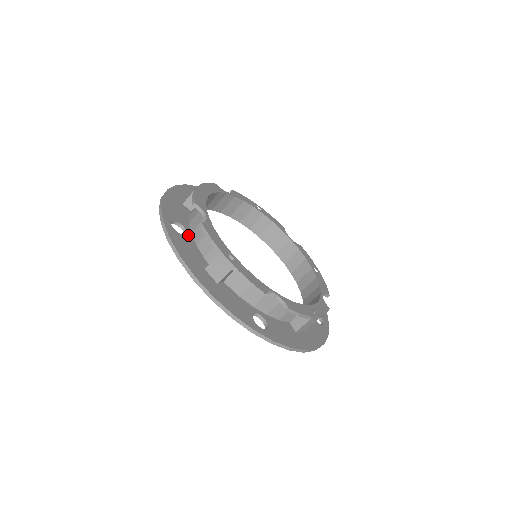
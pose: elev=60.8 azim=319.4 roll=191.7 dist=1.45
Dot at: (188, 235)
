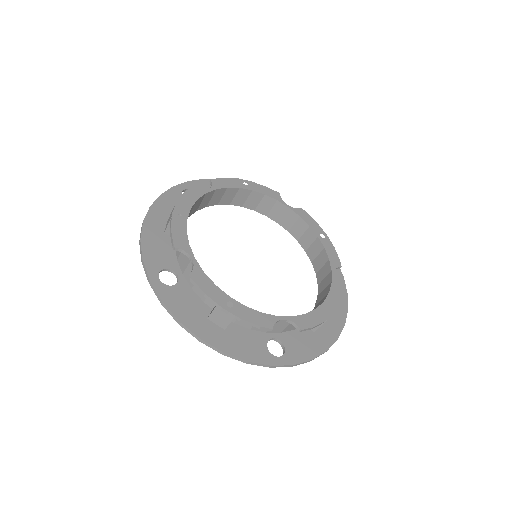
Dot at: (180, 280)
